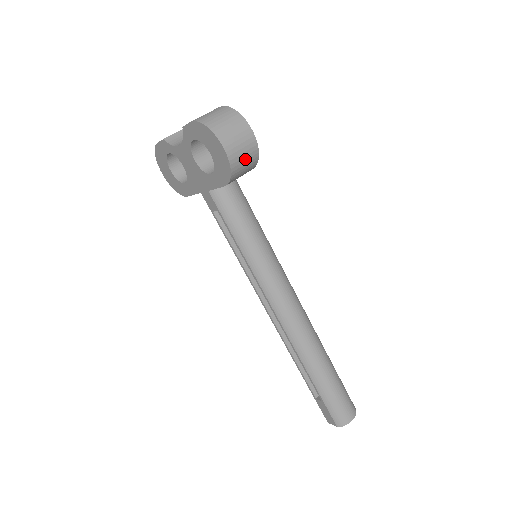
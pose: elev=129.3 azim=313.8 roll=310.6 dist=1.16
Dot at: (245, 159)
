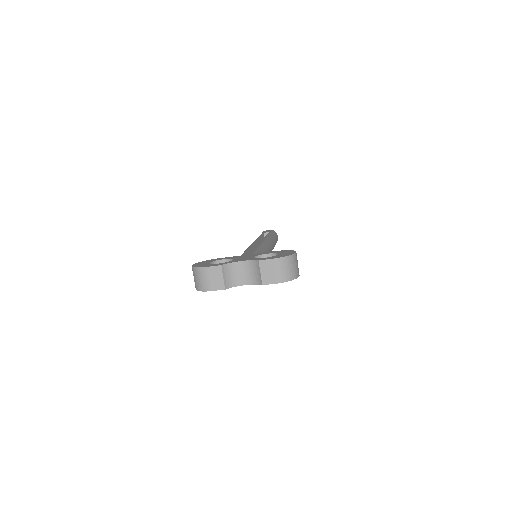
Dot at: occluded
